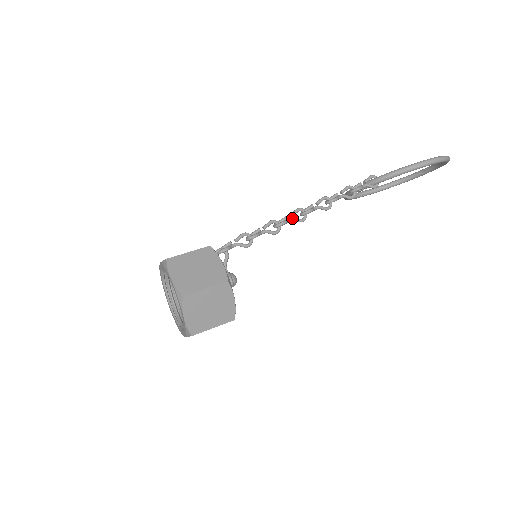
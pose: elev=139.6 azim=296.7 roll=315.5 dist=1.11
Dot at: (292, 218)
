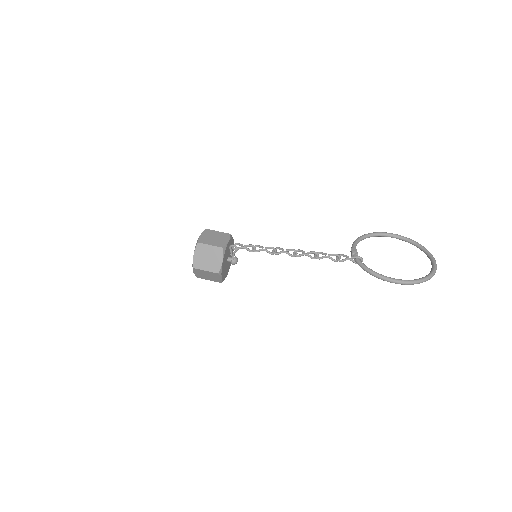
Dot at: (286, 252)
